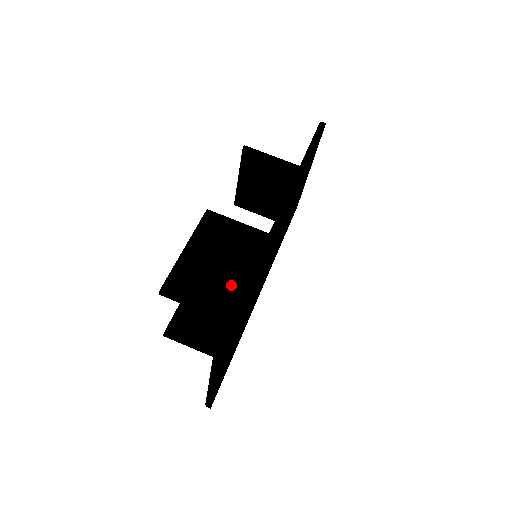
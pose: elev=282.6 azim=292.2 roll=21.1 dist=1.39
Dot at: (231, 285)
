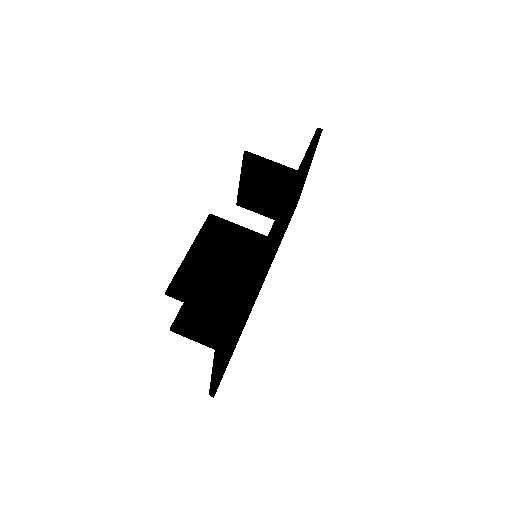
Dot at: (232, 286)
